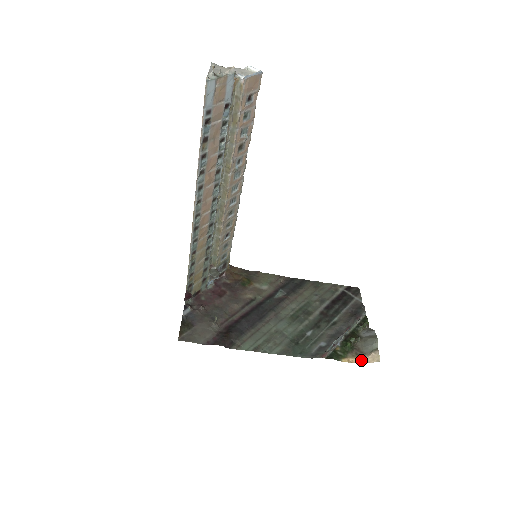
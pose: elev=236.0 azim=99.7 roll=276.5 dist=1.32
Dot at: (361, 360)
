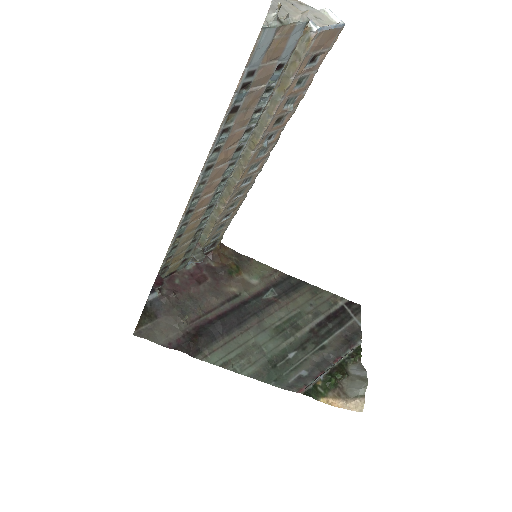
Dot at: (342, 404)
